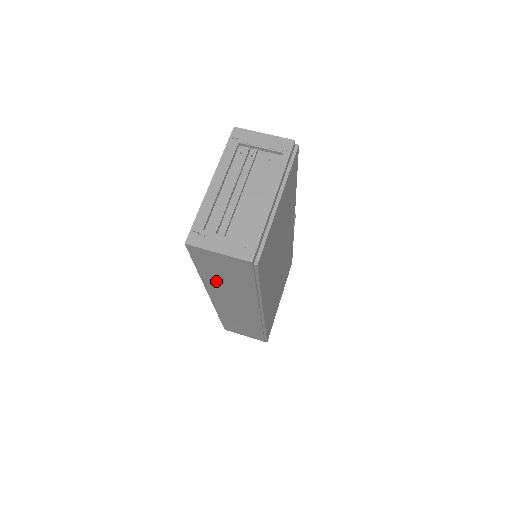
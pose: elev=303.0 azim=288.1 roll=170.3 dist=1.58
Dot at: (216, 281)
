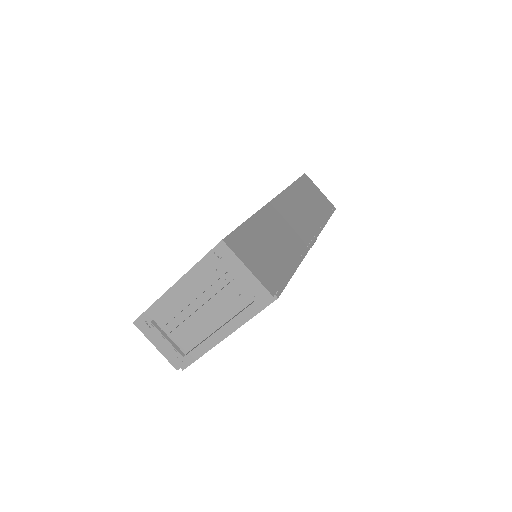
Dot at: occluded
